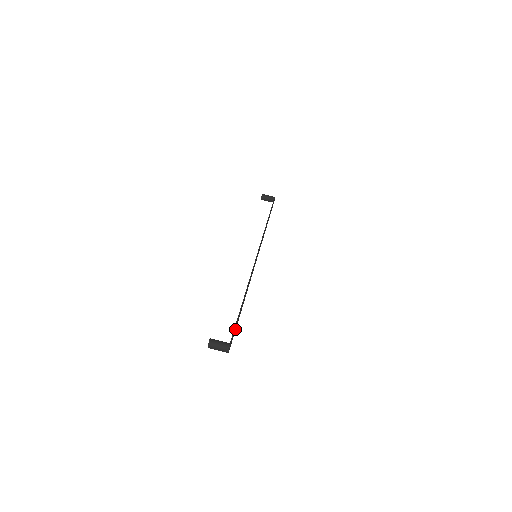
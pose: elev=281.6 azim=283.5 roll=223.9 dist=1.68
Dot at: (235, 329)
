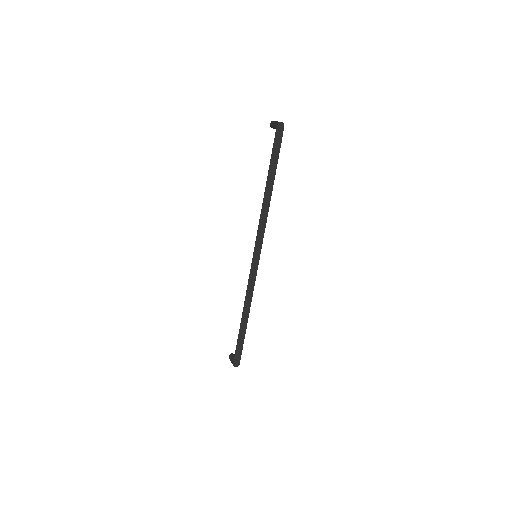
Dot at: (276, 150)
